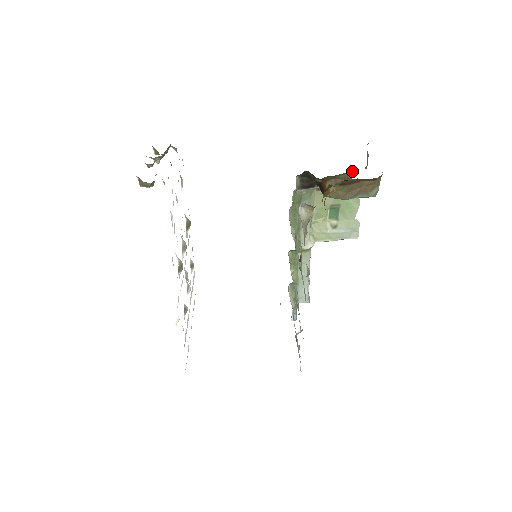
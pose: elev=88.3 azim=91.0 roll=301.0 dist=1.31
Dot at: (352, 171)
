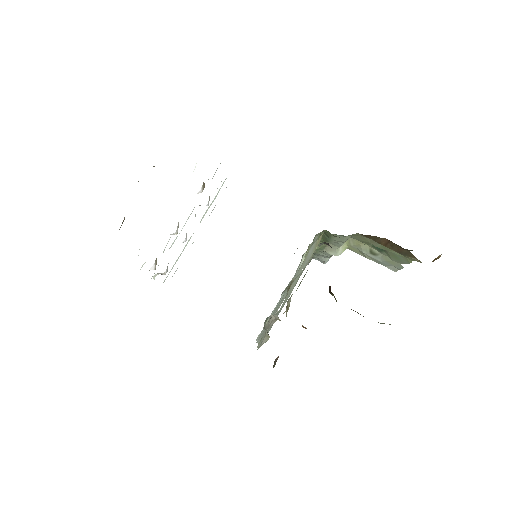
Dot at: occluded
